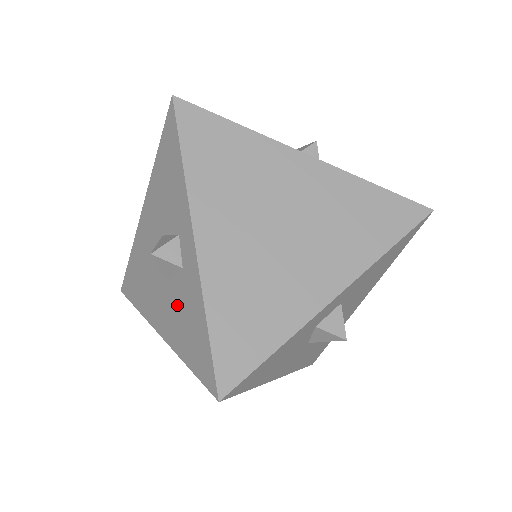
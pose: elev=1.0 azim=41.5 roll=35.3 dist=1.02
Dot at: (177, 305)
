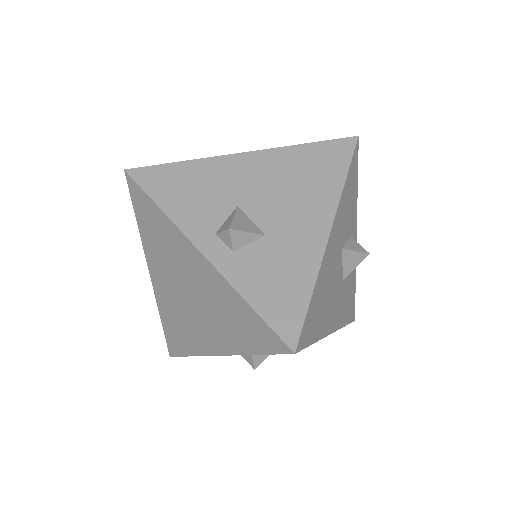
Dot at: occluded
